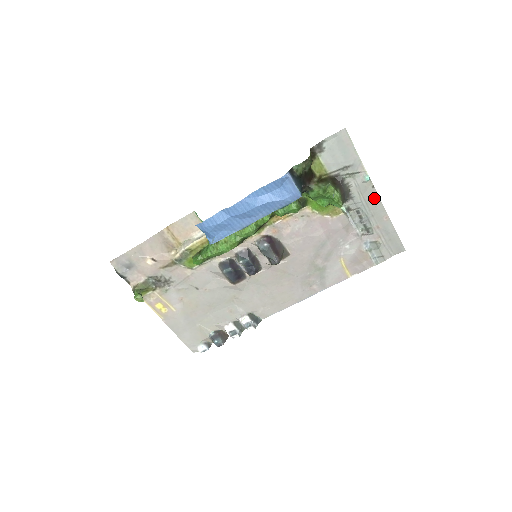
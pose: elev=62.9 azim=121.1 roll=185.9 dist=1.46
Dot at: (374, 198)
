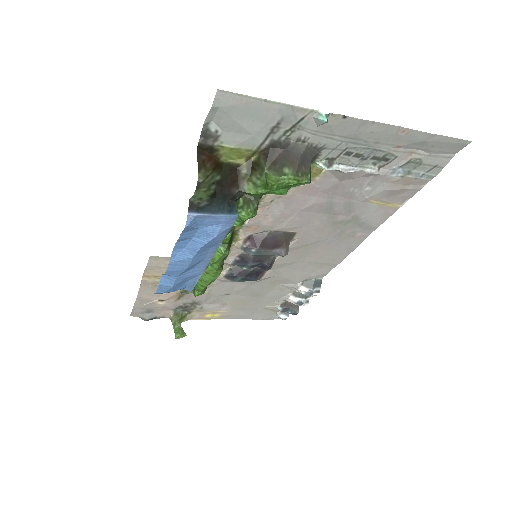
Dot at: (359, 126)
